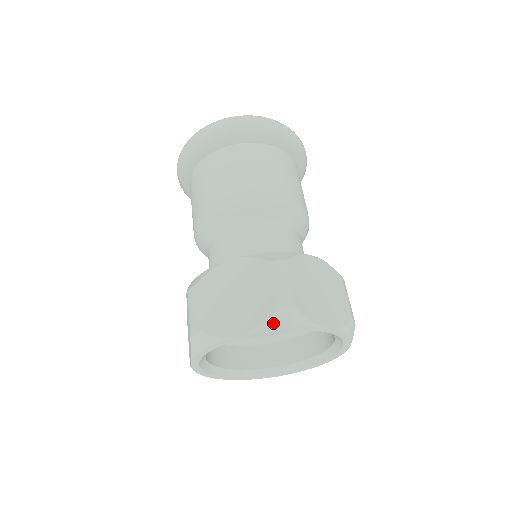
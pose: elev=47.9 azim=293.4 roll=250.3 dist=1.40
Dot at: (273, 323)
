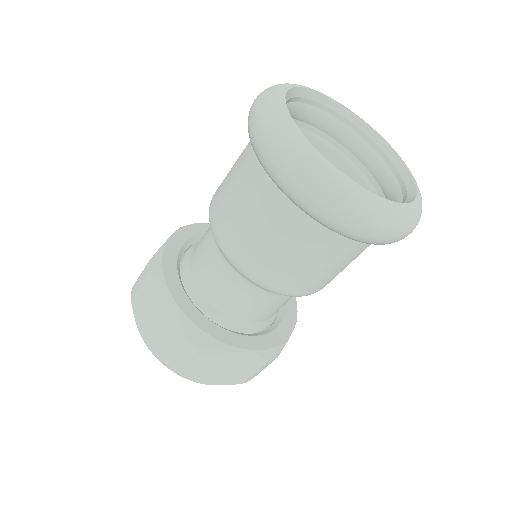
Dot at: (233, 384)
